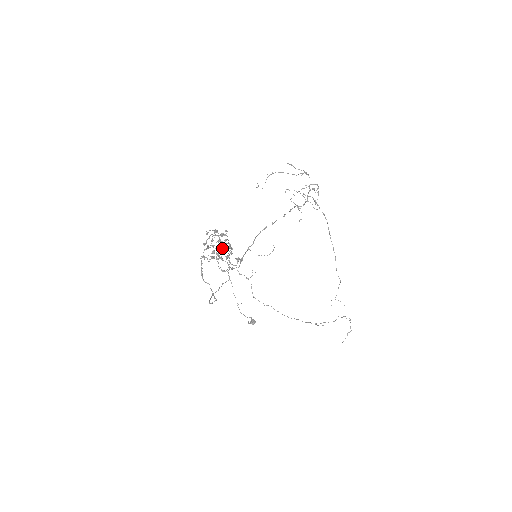
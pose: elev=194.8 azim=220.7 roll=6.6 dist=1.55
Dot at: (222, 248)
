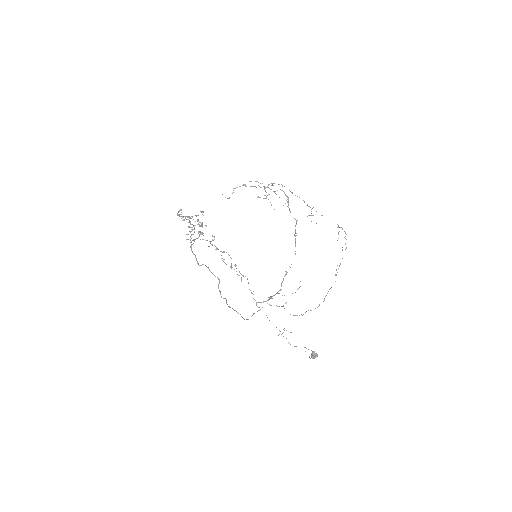
Dot at: (224, 262)
